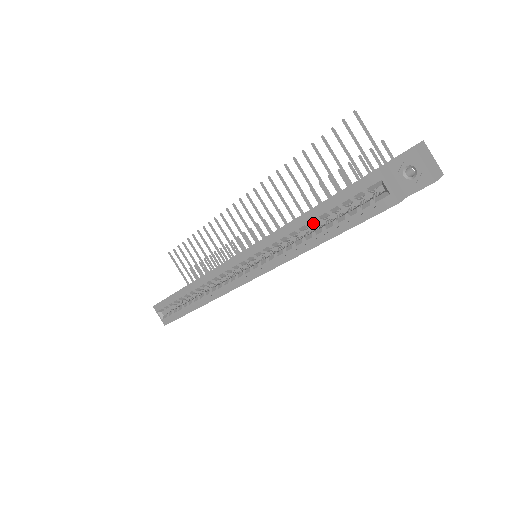
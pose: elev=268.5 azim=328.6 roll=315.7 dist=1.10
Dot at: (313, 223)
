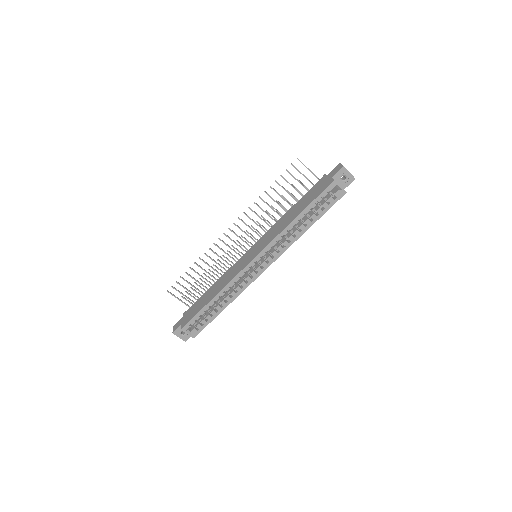
Dot at: occluded
